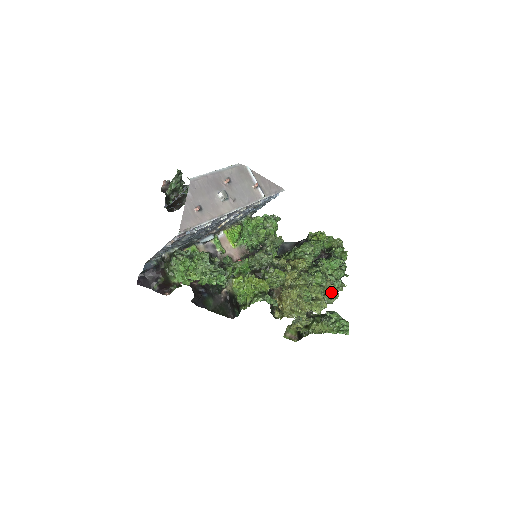
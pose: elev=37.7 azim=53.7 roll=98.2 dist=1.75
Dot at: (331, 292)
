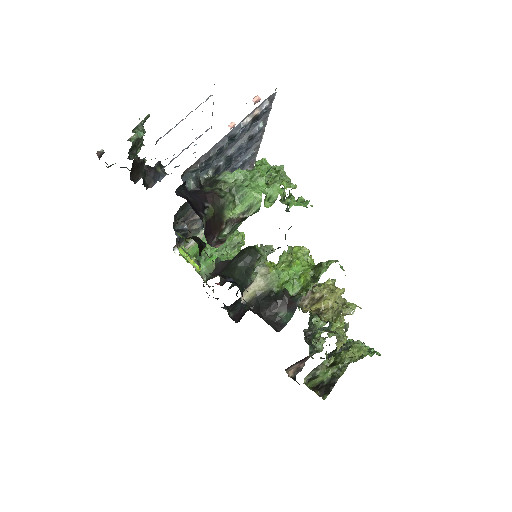
Dot at: (318, 332)
